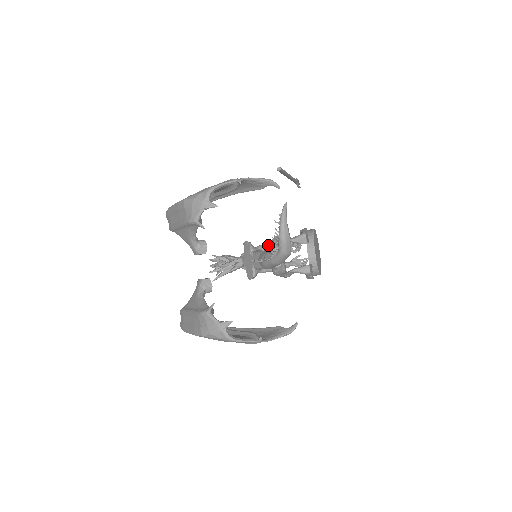
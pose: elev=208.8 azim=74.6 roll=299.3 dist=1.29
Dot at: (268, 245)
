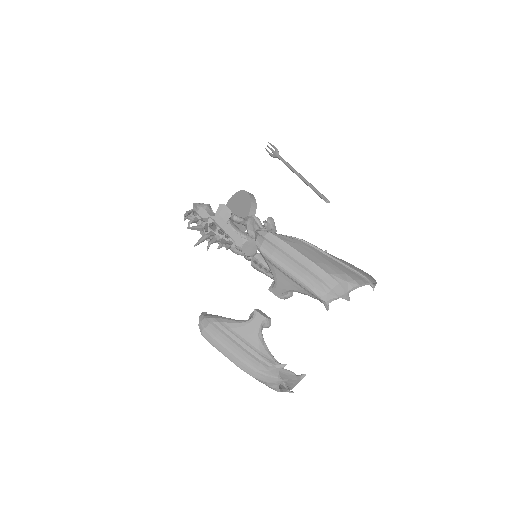
Dot at: (241, 219)
